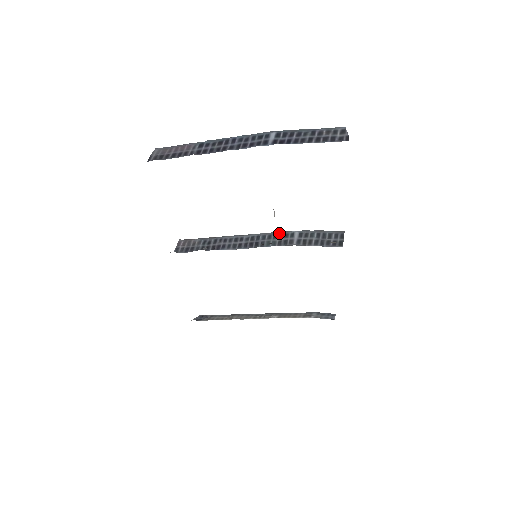
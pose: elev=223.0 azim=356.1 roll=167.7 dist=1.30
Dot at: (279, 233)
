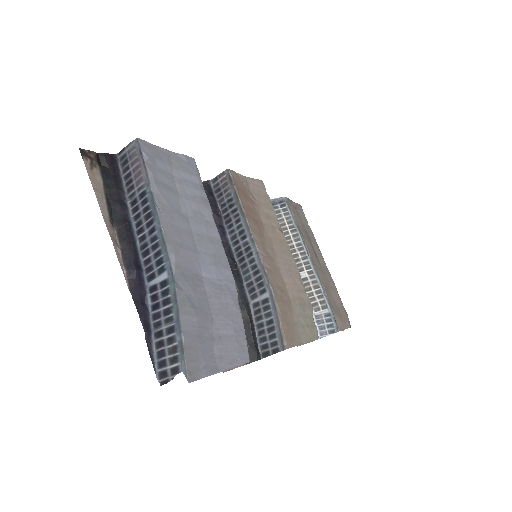
Dot at: (261, 274)
